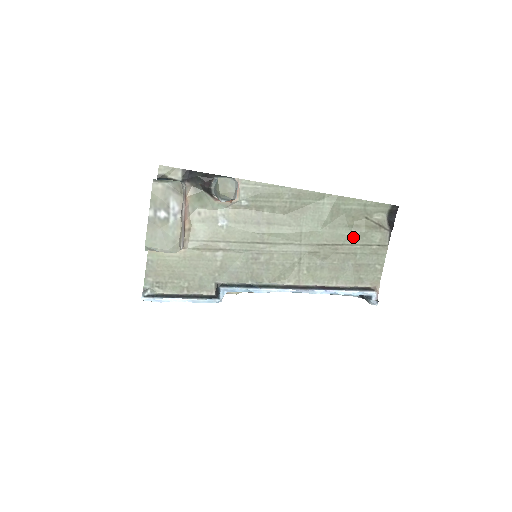
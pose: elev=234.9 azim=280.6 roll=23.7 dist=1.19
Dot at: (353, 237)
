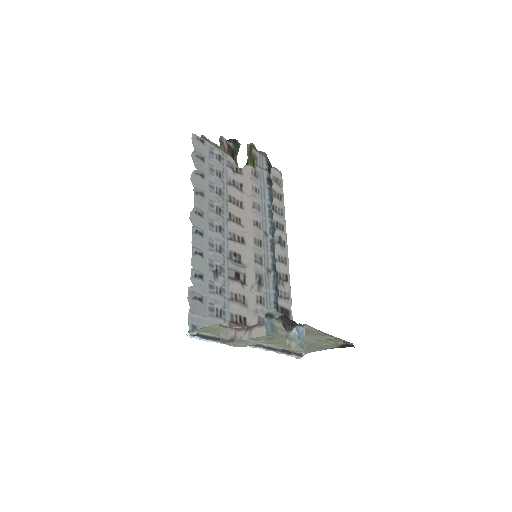
Dot at: (321, 345)
